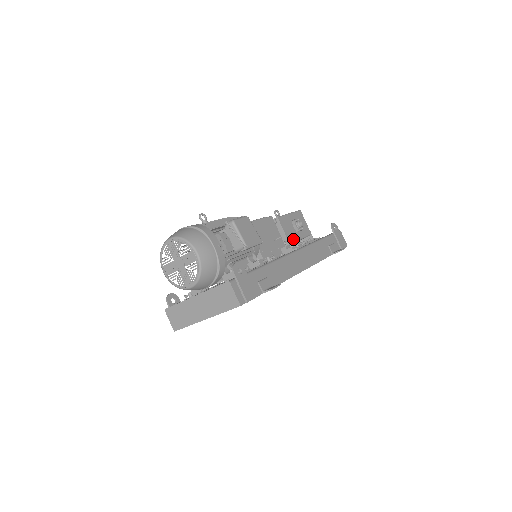
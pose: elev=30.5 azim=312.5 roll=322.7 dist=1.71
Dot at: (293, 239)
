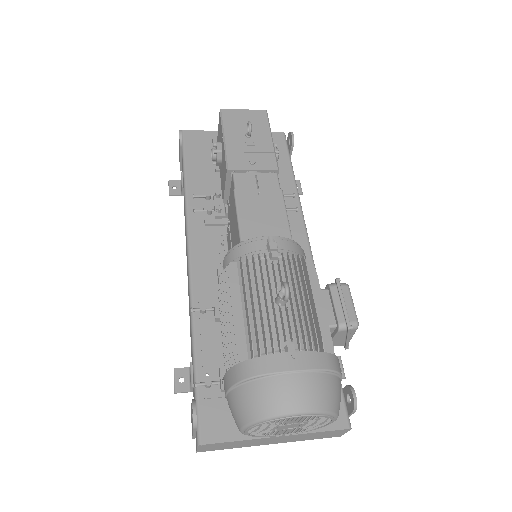
Dot at: occluded
